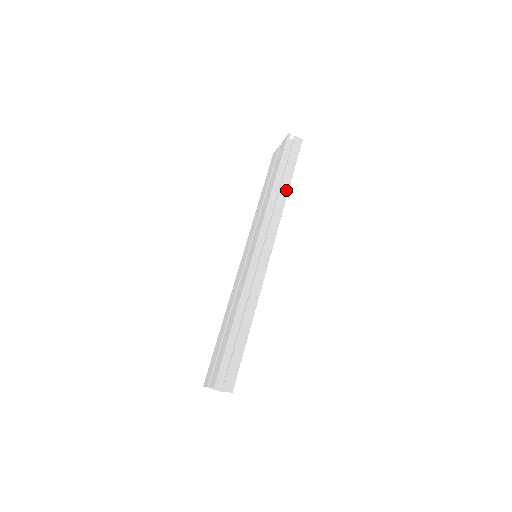
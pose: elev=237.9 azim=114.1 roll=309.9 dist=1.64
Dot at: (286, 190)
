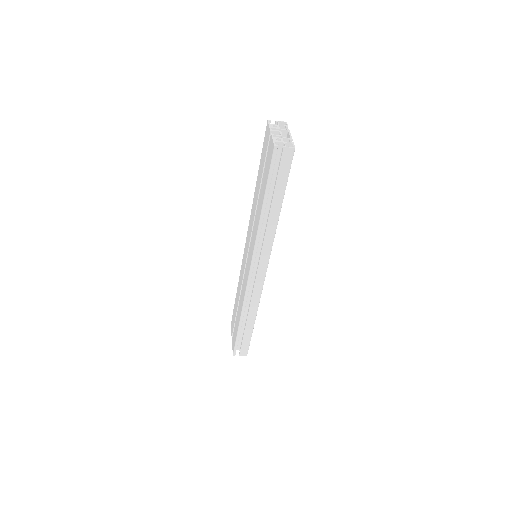
Dot at: (277, 215)
